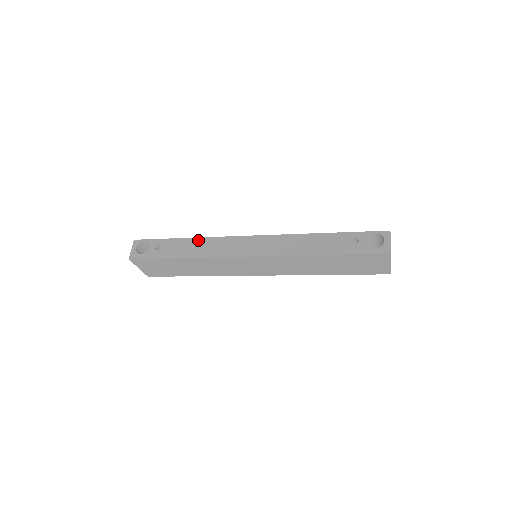
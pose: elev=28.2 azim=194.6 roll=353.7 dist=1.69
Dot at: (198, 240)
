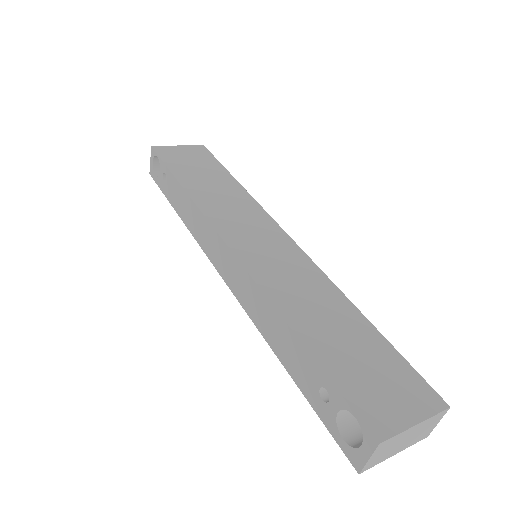
Dot at: (188, 200)
